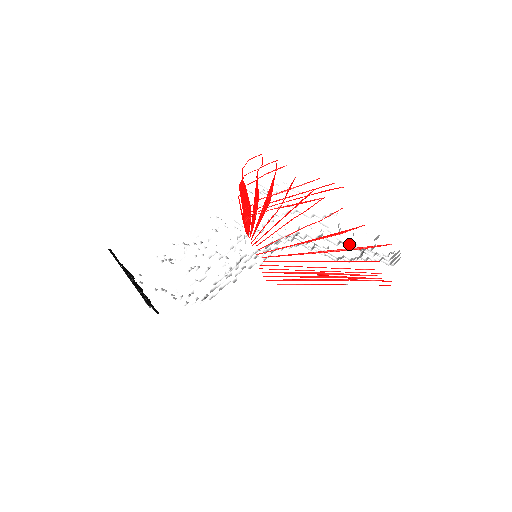
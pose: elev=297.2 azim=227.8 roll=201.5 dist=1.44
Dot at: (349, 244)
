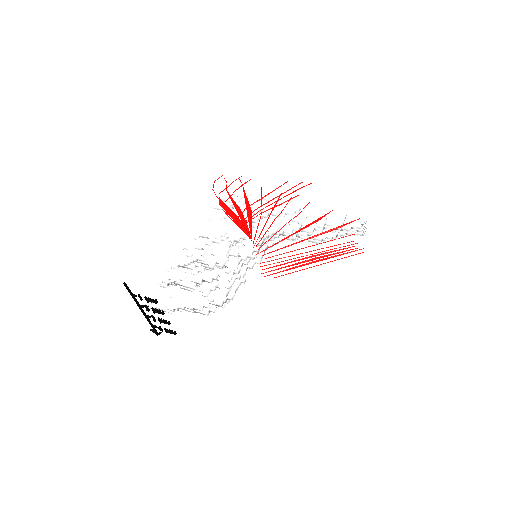
Dot at: (322, 229)
